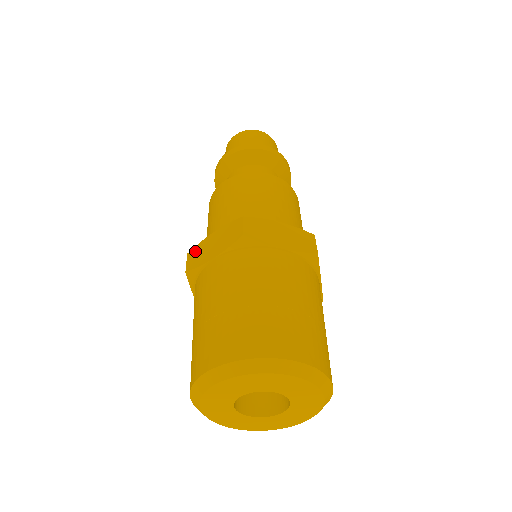
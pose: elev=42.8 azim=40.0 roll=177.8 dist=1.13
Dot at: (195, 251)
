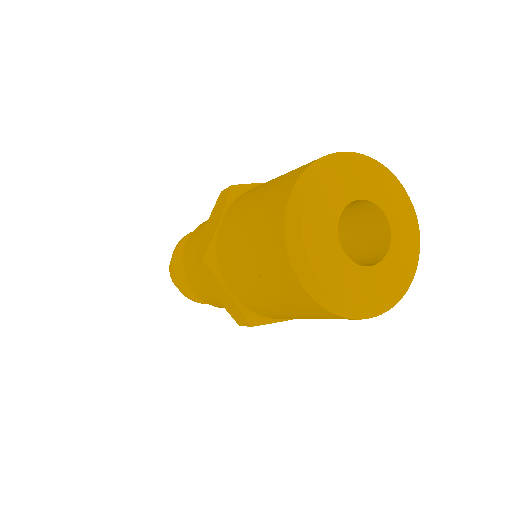
Dot at: (199, 250)
